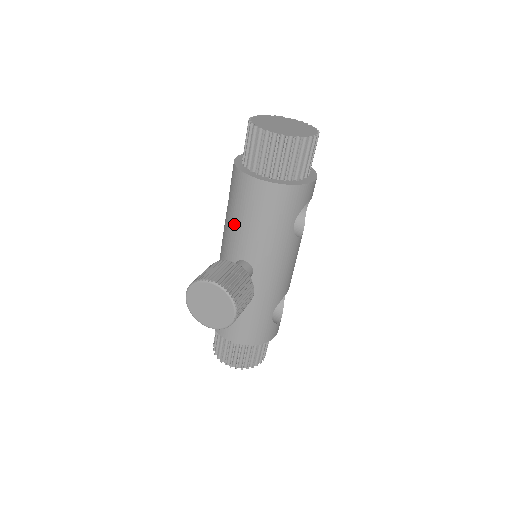
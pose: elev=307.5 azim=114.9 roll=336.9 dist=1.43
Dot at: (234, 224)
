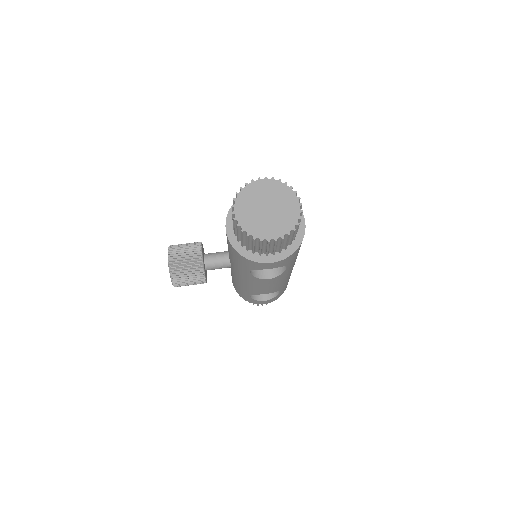
Dot at: occluded
